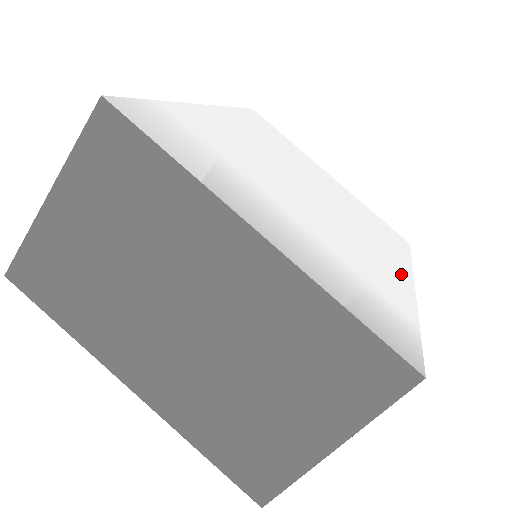
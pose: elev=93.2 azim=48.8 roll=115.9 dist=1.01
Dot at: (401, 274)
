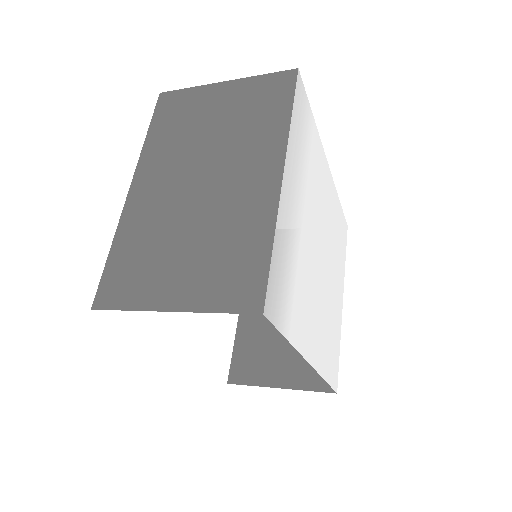
Dot at: (313, 350)
